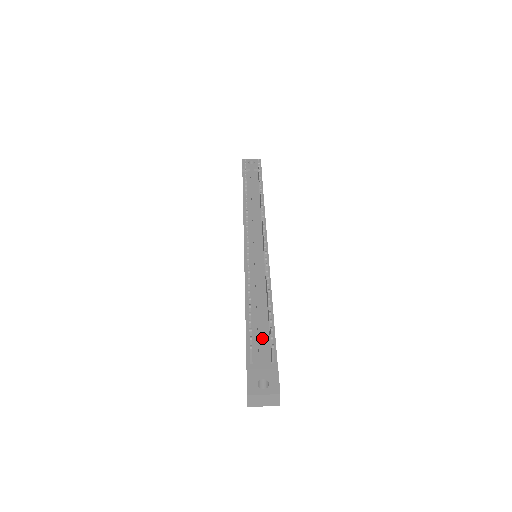
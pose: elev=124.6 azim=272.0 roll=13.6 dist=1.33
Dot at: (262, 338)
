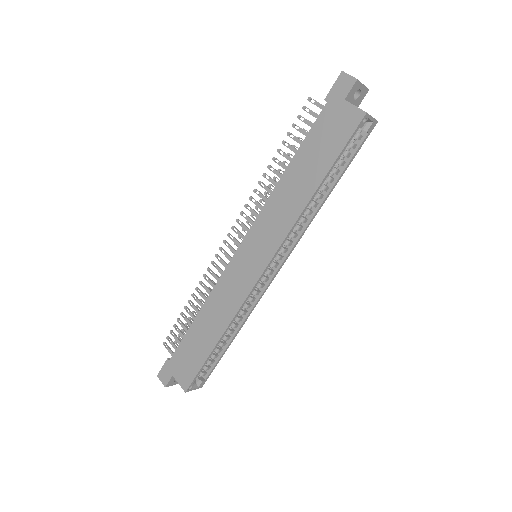
Dot at: occluded
